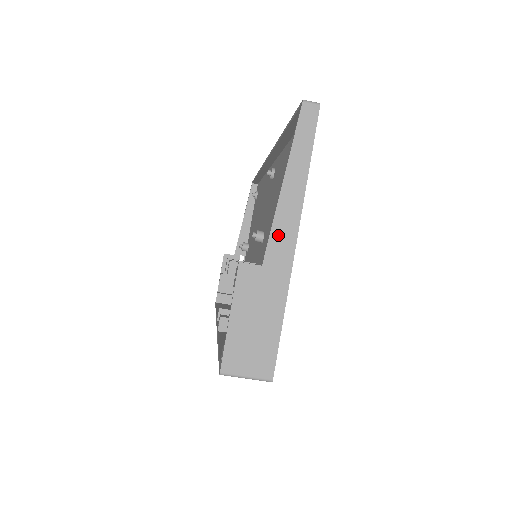
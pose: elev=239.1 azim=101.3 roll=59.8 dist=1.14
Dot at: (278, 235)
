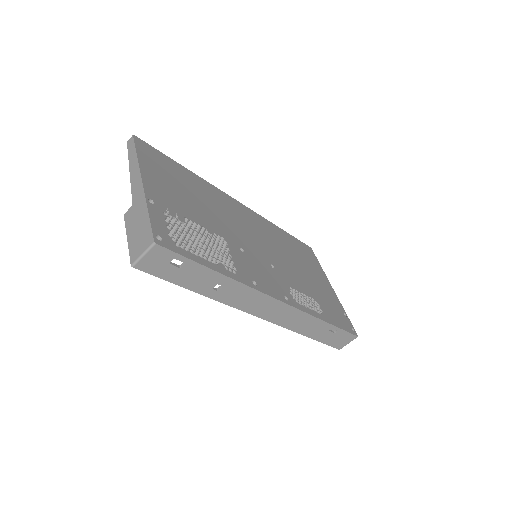
Dot at: (134, 188)
